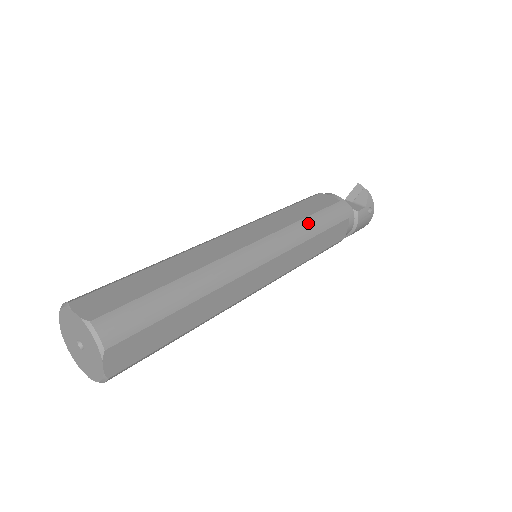
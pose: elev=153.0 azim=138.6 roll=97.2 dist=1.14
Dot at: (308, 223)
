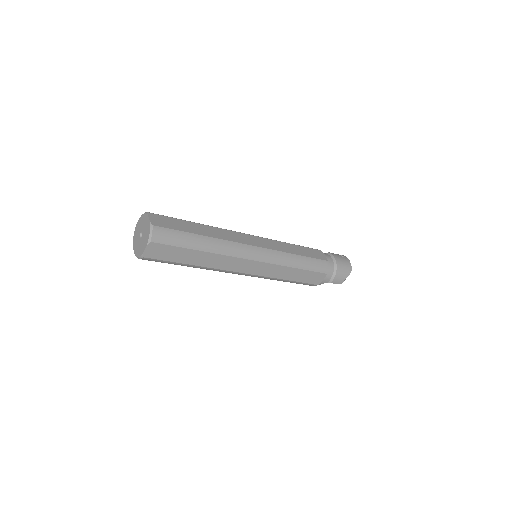
Dot at: occluded
